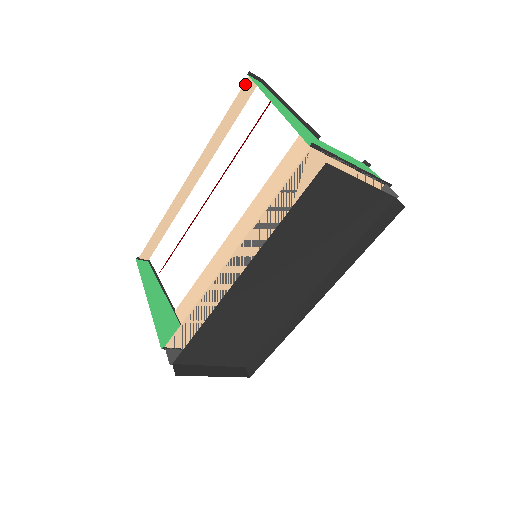
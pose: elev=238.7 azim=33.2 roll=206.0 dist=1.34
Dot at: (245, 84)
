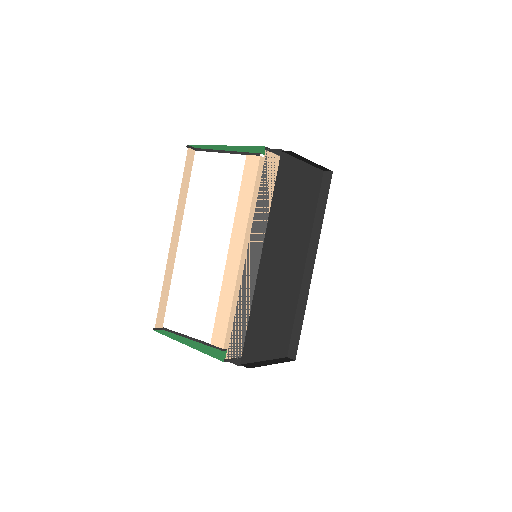
Dot at: (187, 154)
